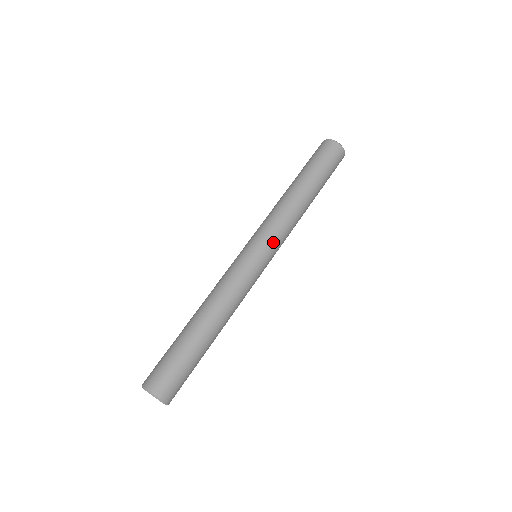
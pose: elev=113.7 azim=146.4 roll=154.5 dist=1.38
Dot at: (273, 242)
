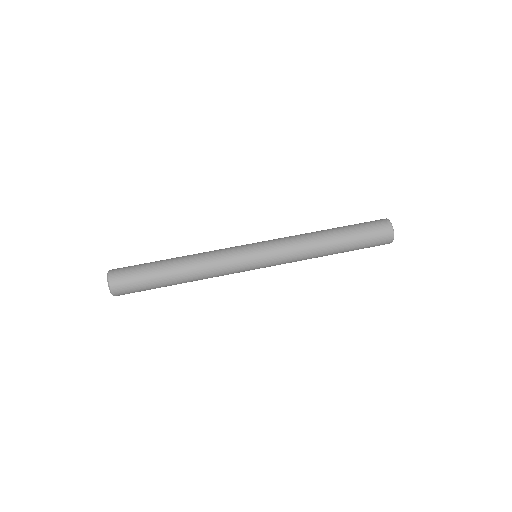
Dot at: (273, 252)
